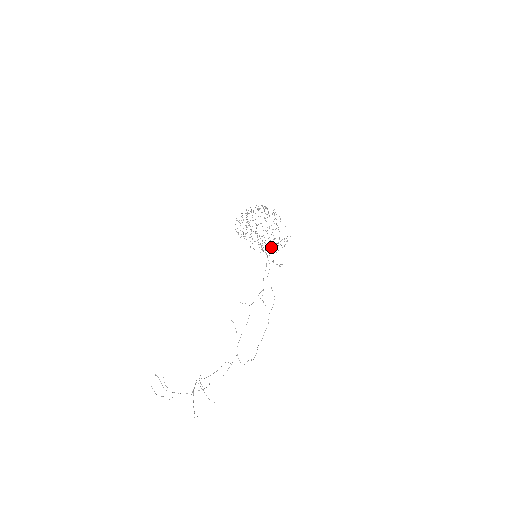
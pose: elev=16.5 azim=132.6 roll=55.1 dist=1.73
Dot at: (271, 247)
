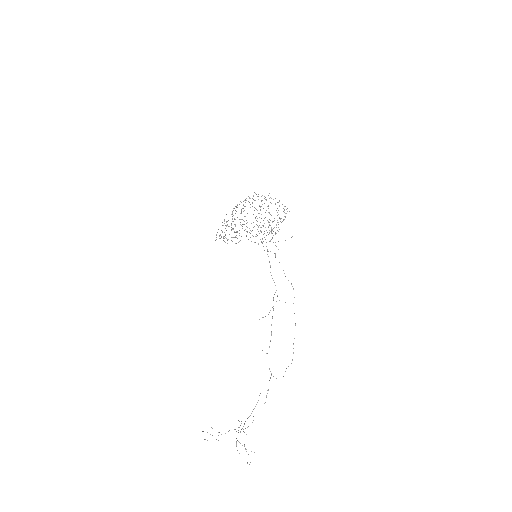
Dot at: (273, 221)
